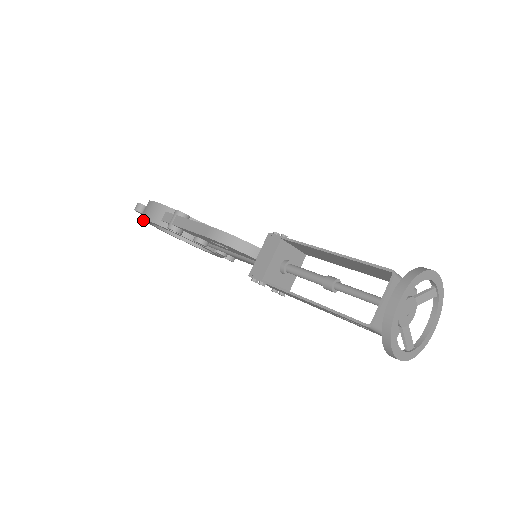
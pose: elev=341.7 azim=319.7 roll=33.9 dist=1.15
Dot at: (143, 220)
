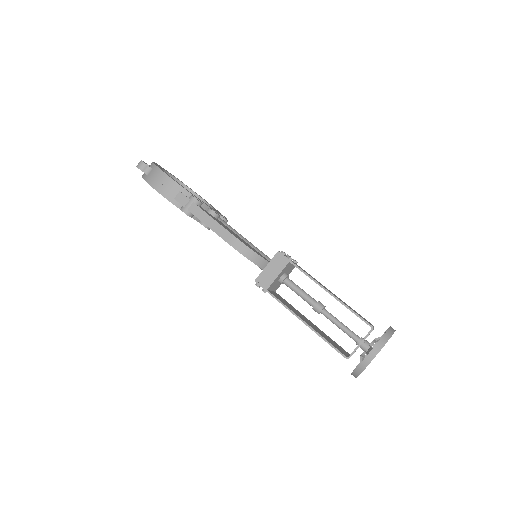
Dot at: occluded
